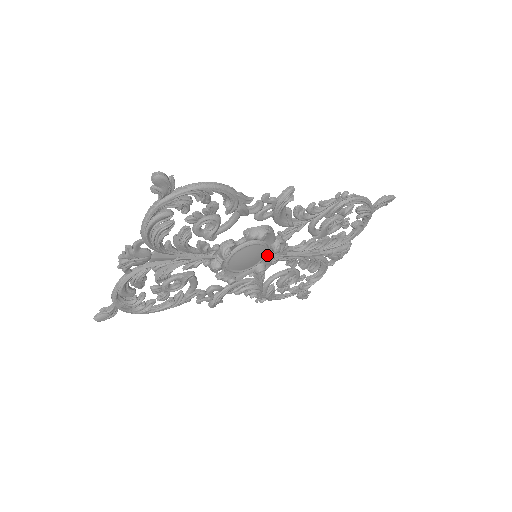
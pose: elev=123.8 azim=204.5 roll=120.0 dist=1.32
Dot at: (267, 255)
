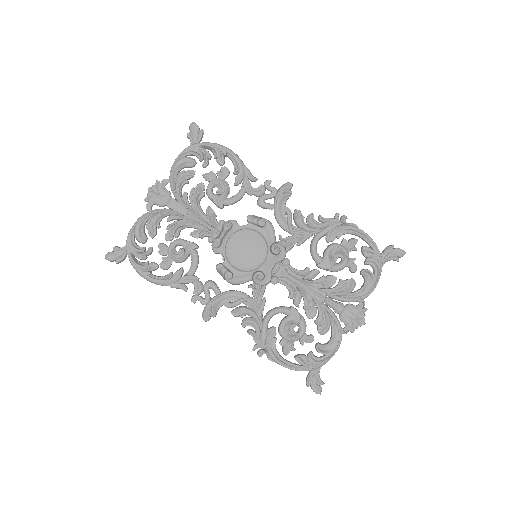
Dot at: (267, 261)
